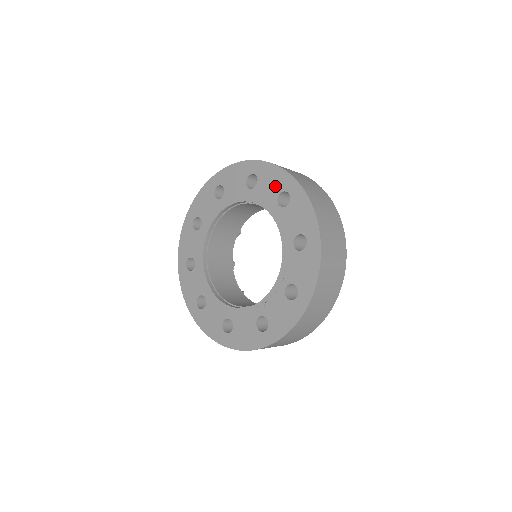
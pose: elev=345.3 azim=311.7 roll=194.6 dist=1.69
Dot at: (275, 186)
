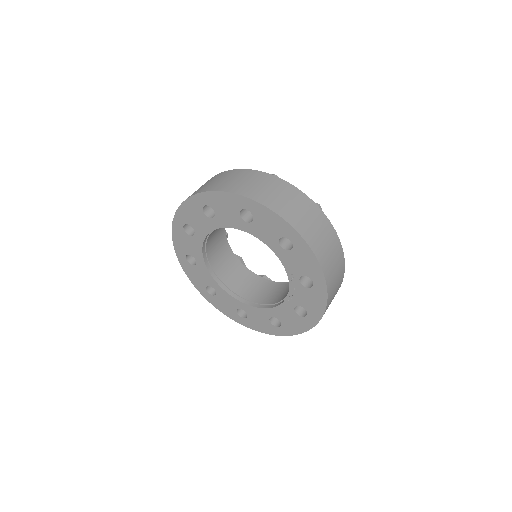
Dot at: (231, 208)
